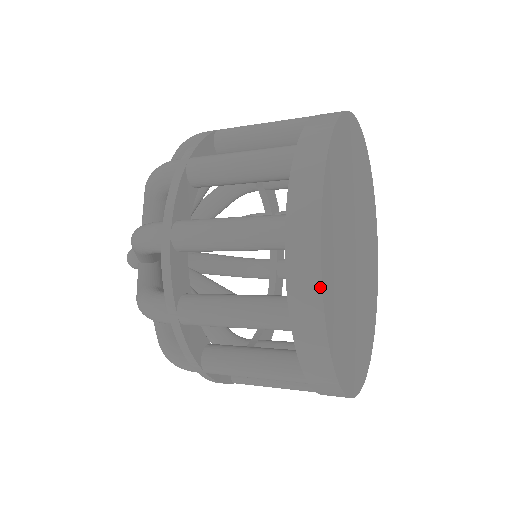
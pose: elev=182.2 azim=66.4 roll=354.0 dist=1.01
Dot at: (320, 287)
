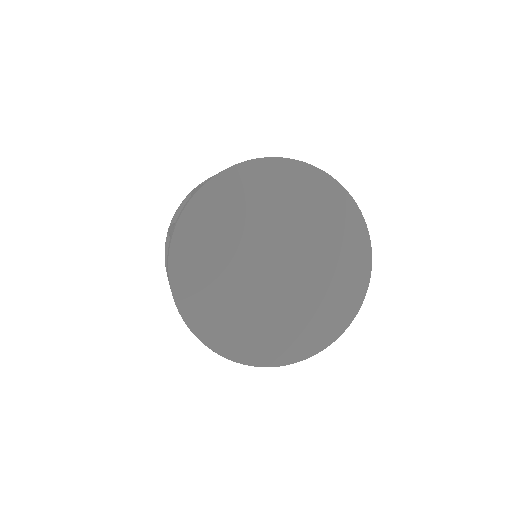
Dot at: (224, 357)
